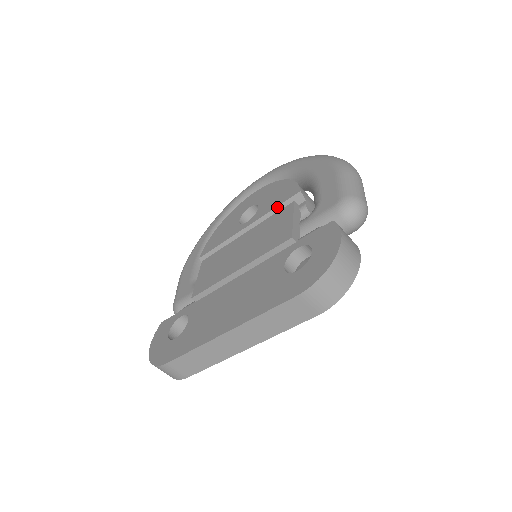
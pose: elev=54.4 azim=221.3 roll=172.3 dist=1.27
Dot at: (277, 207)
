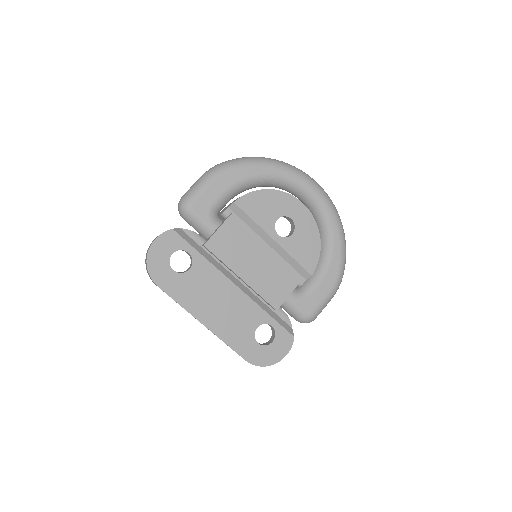
Dot at: (296, 261)
